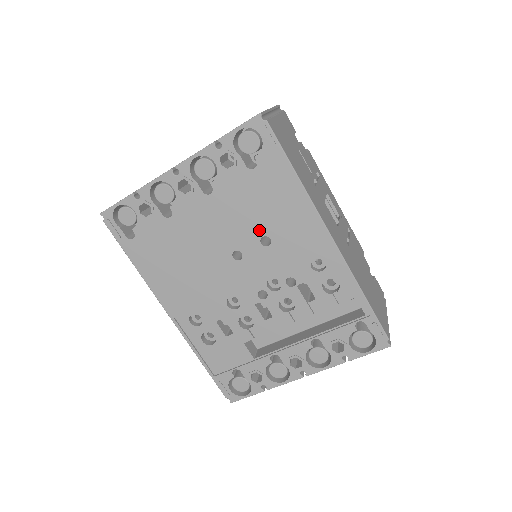
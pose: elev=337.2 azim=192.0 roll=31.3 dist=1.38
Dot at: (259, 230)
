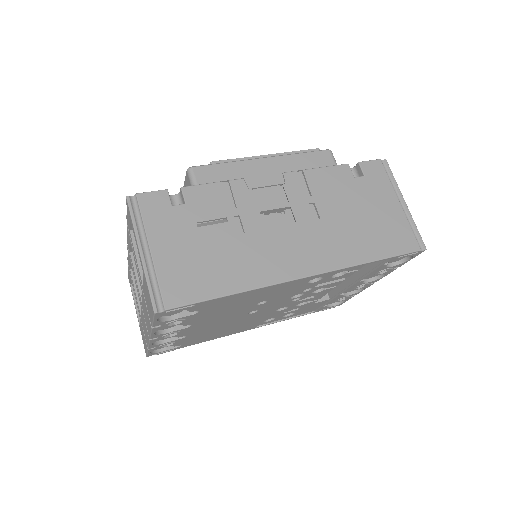
Dot at: (249, 306)
